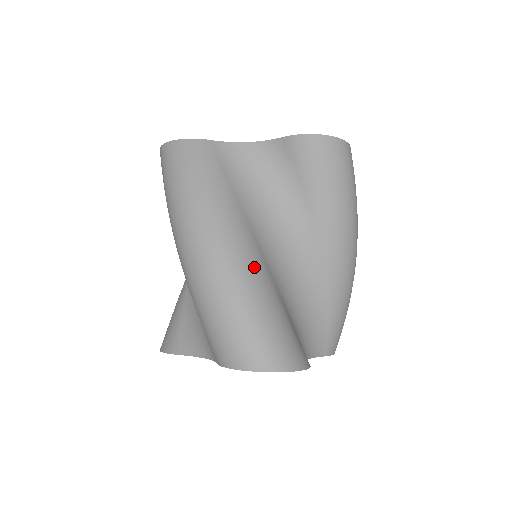
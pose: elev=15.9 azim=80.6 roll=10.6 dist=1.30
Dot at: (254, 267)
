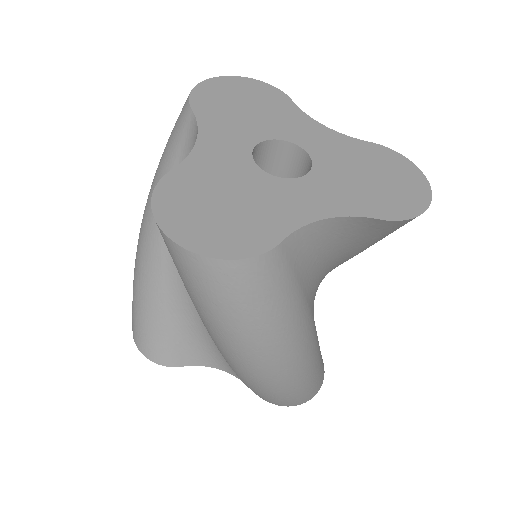
Dot at: (317, 351)
